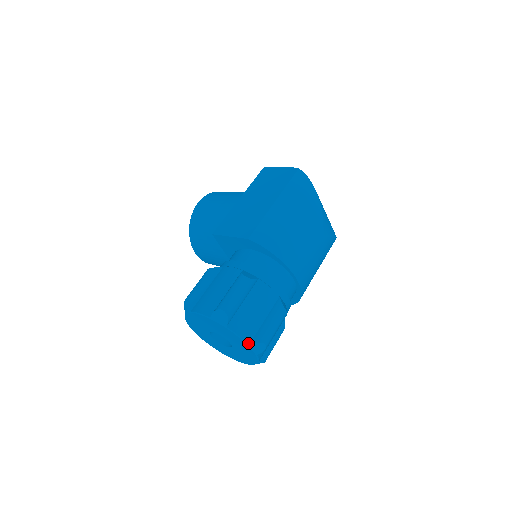
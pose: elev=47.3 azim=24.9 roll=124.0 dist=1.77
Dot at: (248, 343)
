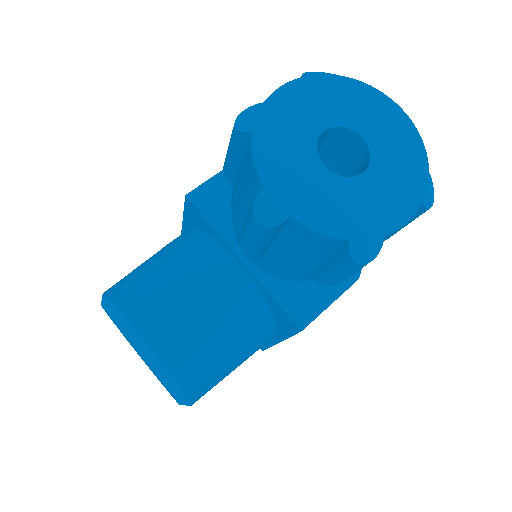
Dot at: (384, 96)
